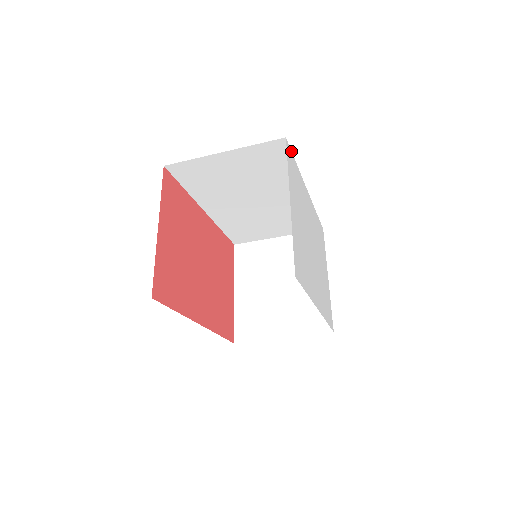
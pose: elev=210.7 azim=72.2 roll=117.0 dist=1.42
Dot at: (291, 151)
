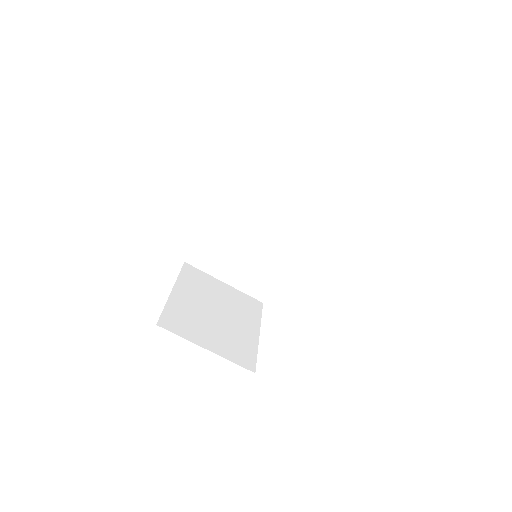
Dot at: occluded
